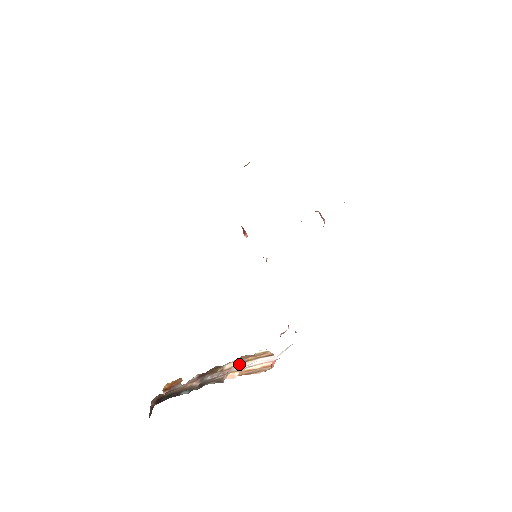
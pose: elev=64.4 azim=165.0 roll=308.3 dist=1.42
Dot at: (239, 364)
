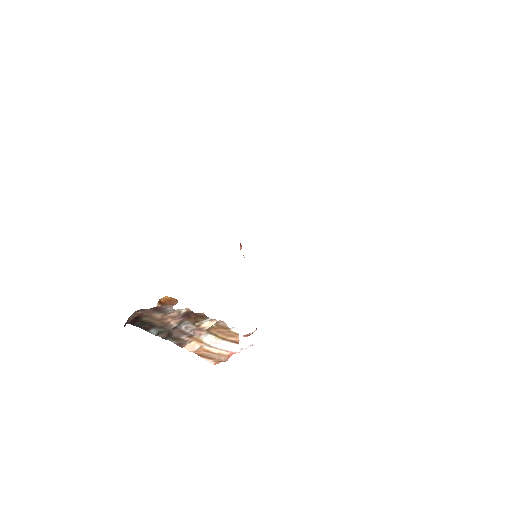
Dot at: (209, 334)
